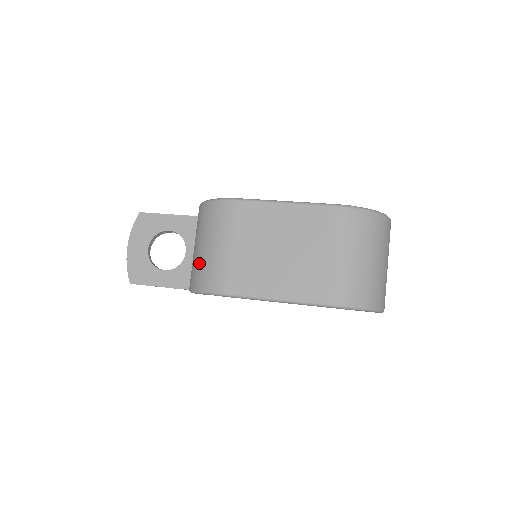
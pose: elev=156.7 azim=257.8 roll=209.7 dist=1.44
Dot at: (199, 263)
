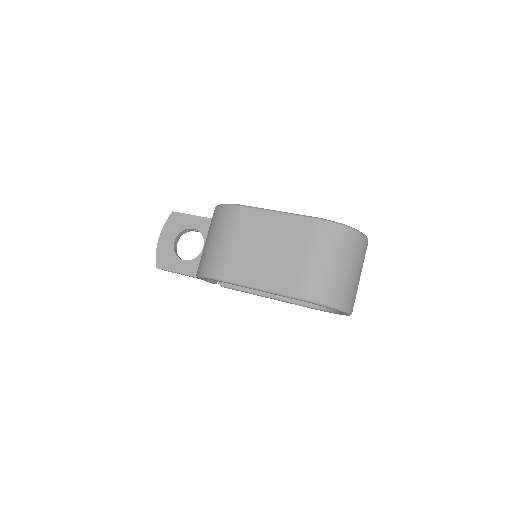
Dot at: (205, 253)
